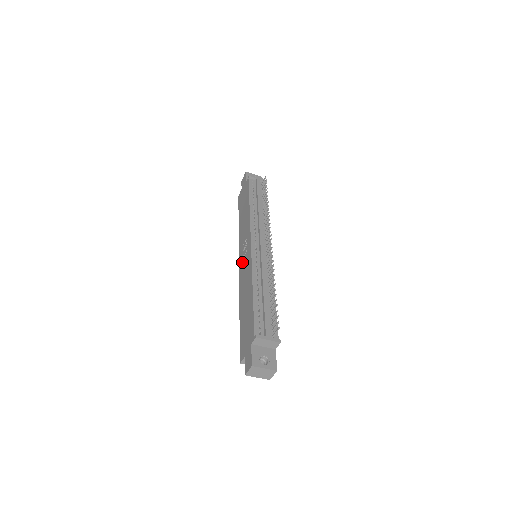
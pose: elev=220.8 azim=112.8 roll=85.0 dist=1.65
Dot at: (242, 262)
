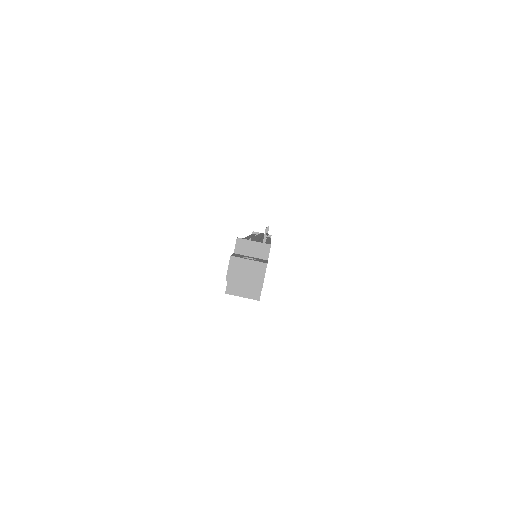
Dot at: occluded
